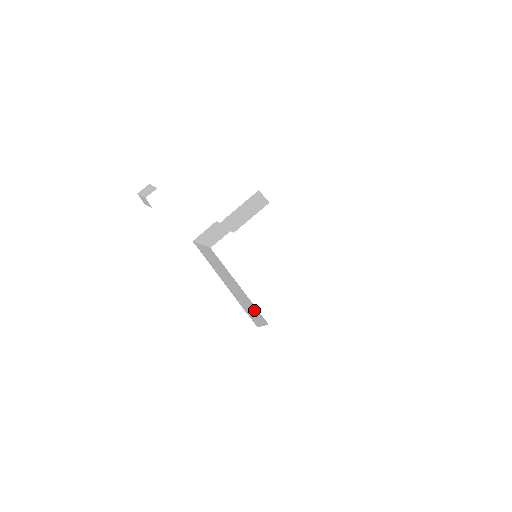
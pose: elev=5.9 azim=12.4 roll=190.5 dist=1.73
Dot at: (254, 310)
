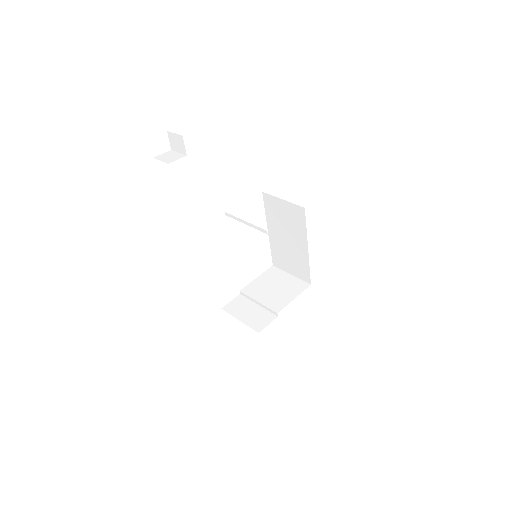
Dot at: occluded
